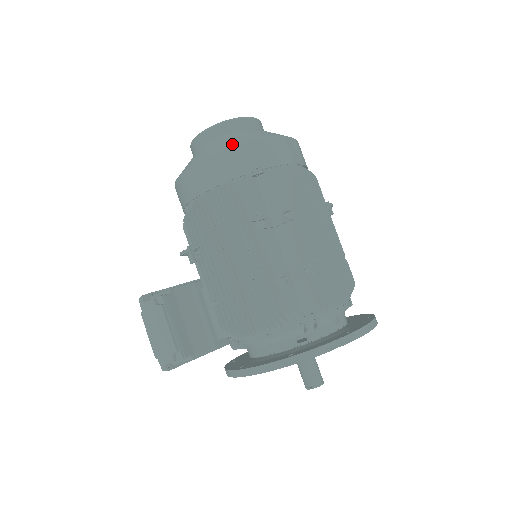
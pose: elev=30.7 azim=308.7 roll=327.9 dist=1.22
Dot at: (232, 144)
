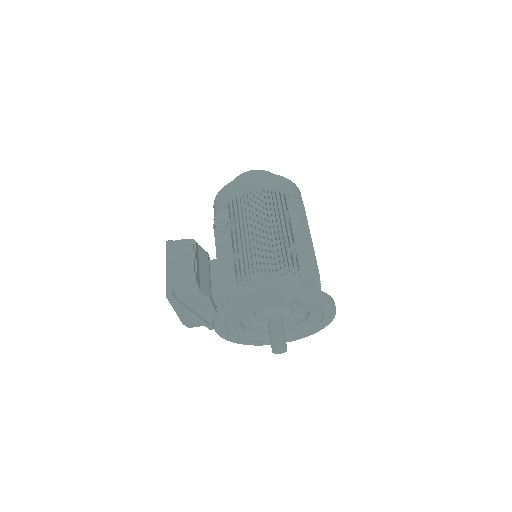
Dot at: (278, 175)
